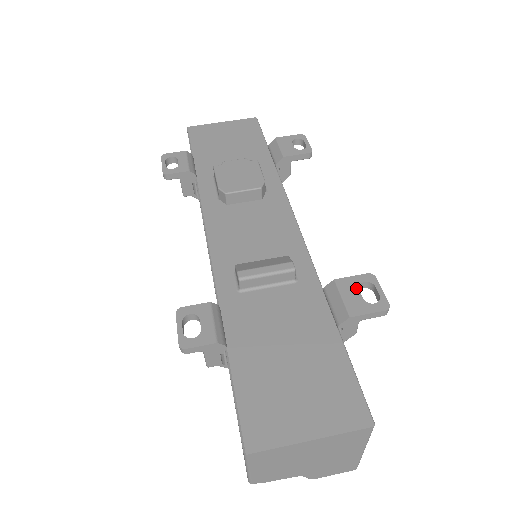
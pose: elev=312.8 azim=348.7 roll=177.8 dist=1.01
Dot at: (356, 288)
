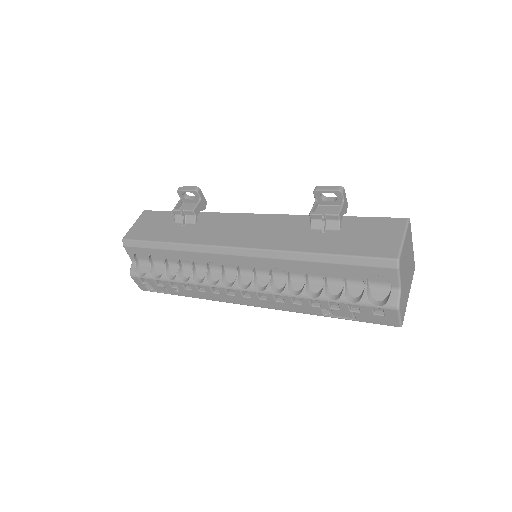
Dot at: occluded
